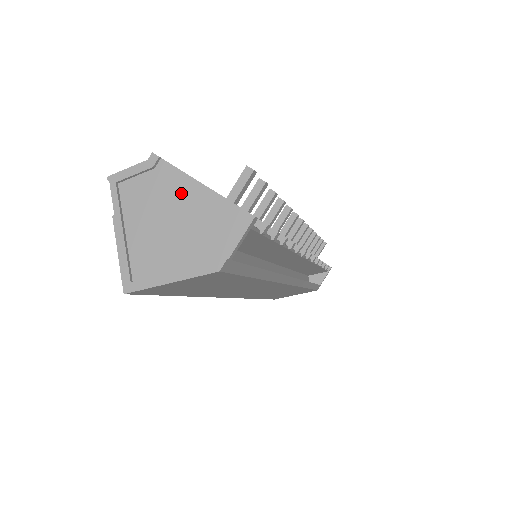
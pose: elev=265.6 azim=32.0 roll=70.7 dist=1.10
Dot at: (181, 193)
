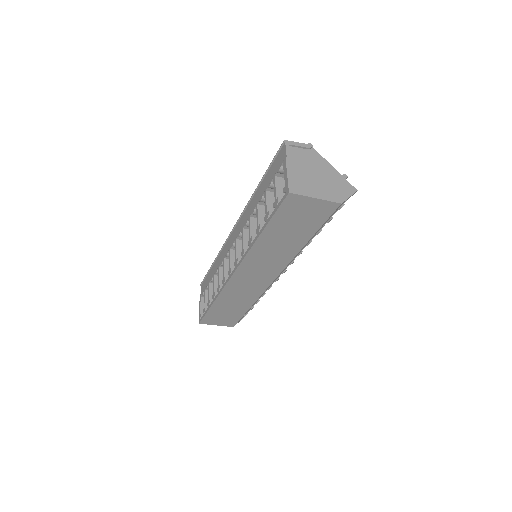
Dot at: (322, 165)
